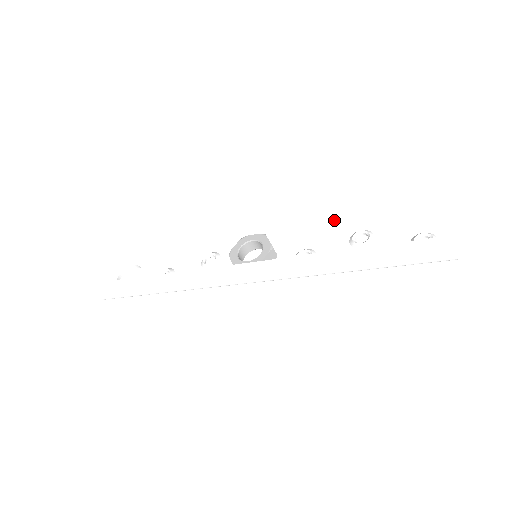
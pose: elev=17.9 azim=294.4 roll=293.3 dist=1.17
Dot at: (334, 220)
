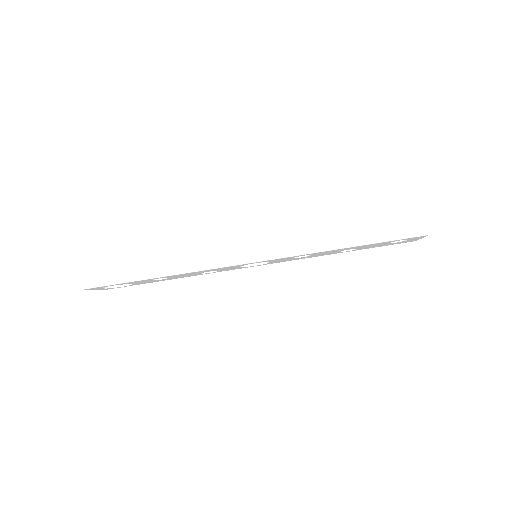
Dot at: occluded
